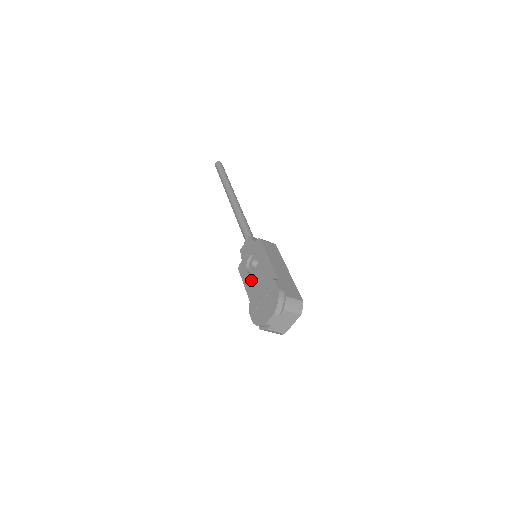
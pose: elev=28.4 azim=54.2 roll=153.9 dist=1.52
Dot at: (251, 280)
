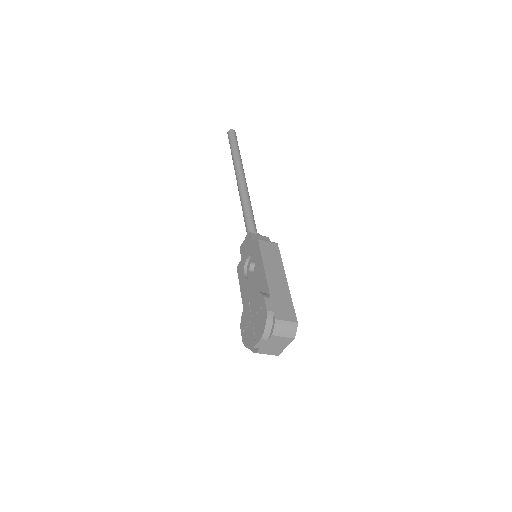
Dot at: (246, 287)
